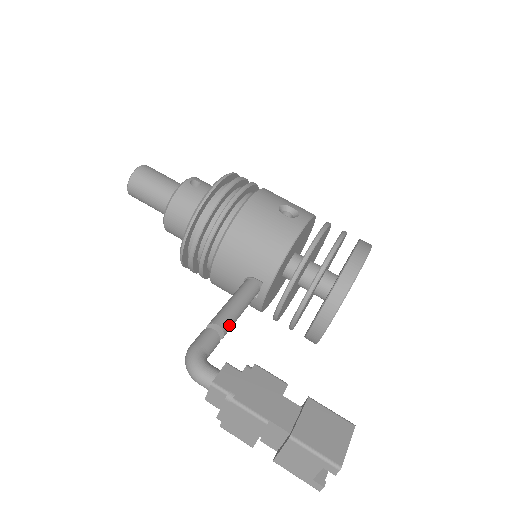
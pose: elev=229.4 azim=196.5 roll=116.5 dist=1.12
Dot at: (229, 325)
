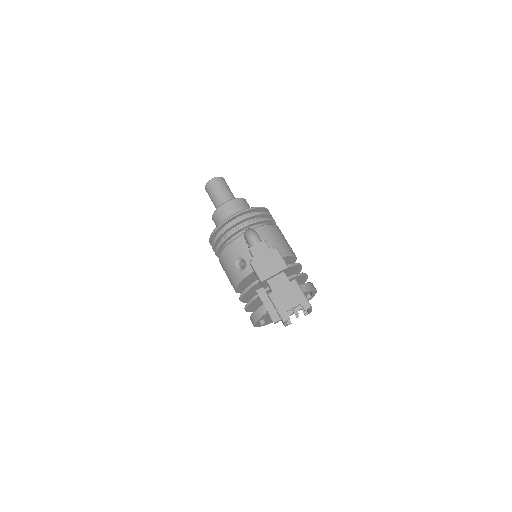
Dot at: occluded
